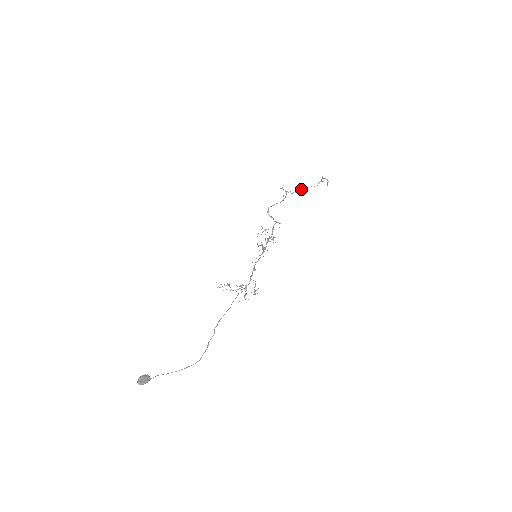
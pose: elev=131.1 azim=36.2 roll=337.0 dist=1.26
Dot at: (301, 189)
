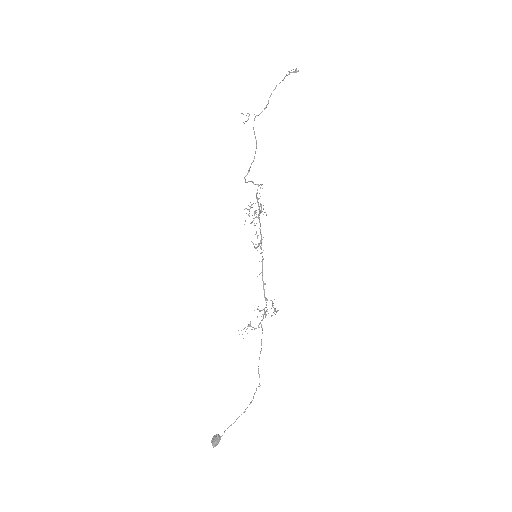
Dot at: (267, 104)
